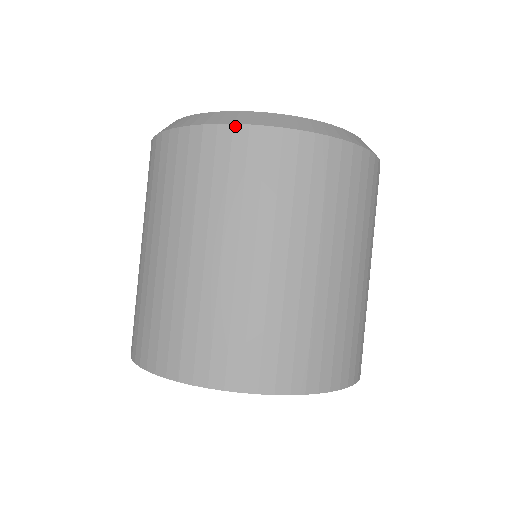
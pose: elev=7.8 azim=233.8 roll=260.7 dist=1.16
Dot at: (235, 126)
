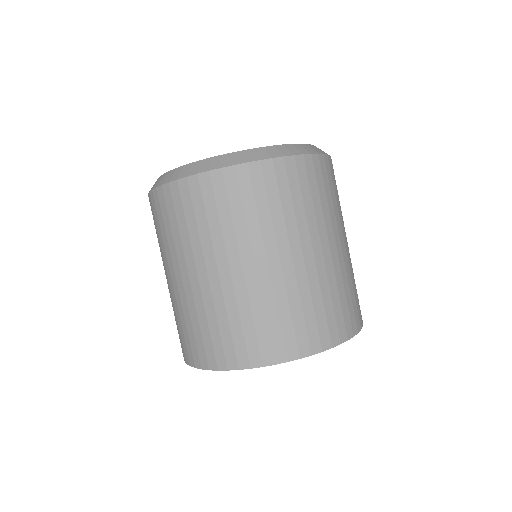
Dot at: (305, 156)
